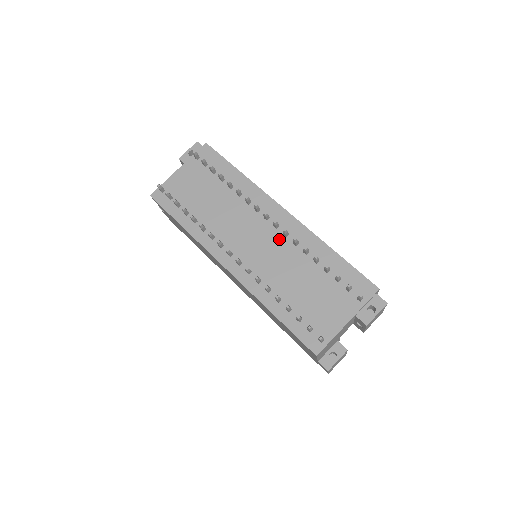
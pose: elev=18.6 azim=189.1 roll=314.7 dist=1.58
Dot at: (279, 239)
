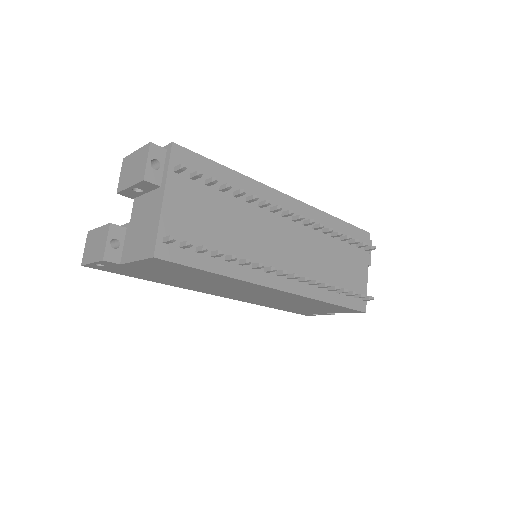
Dot at: (302, 231)
